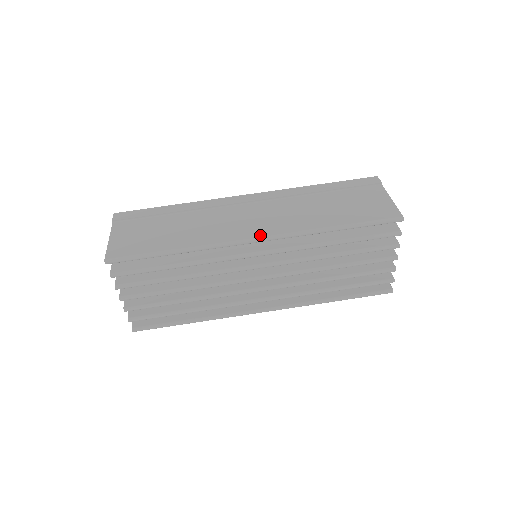
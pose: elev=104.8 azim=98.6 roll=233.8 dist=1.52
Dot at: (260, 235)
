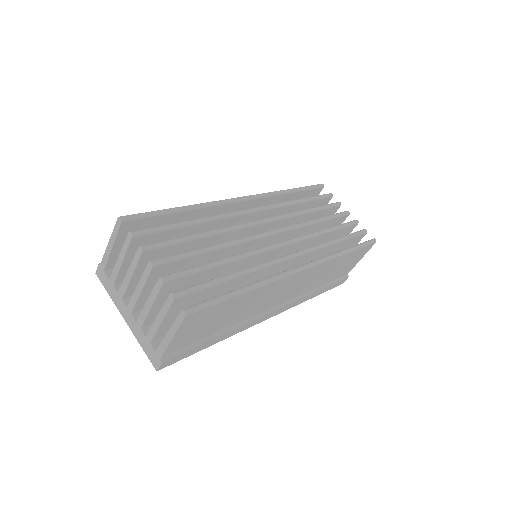
Dot at: occluded
